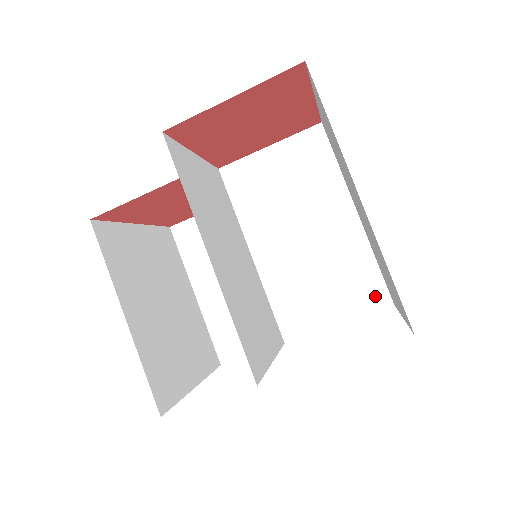
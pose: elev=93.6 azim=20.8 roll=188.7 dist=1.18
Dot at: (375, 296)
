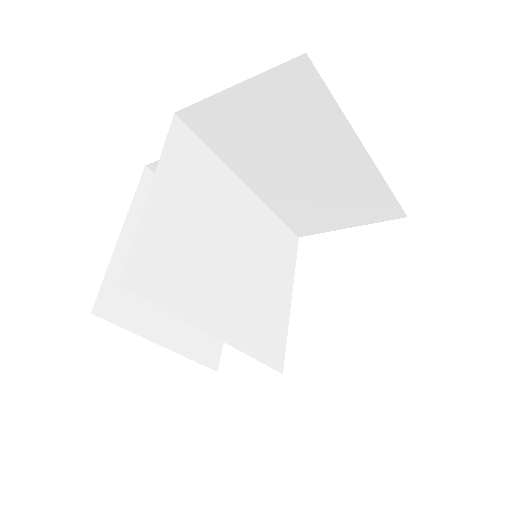
Dot at: (387, 211)
